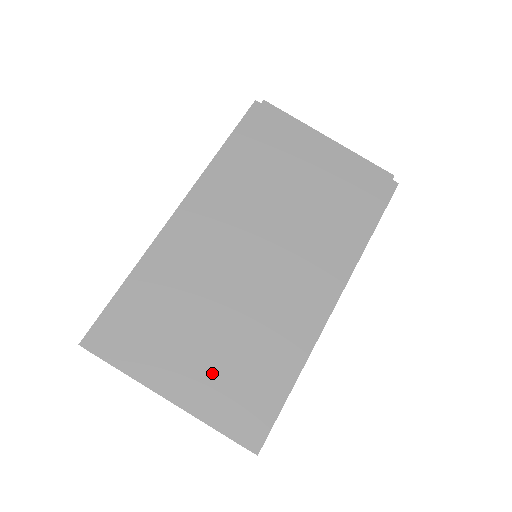
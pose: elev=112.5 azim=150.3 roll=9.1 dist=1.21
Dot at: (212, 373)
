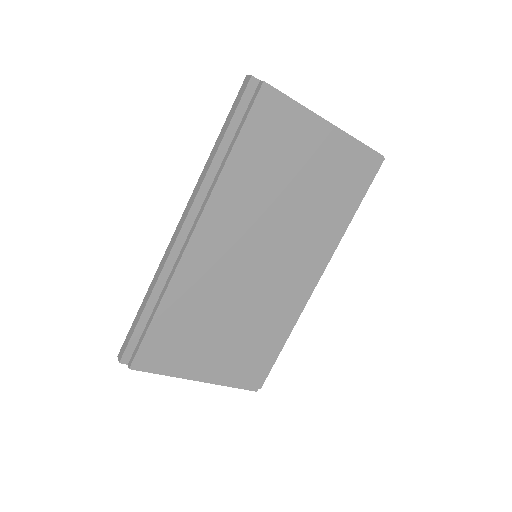
Dot at: (229, 357)
